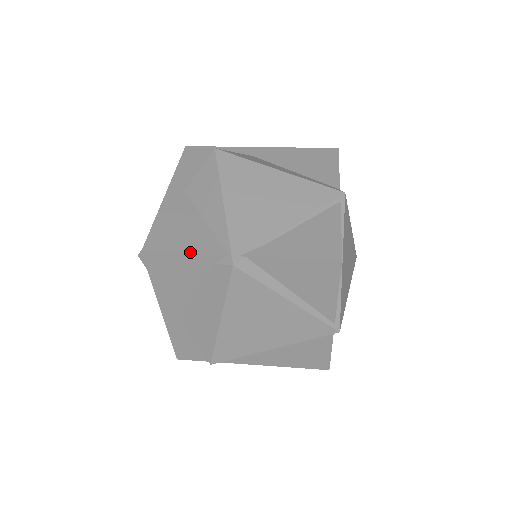
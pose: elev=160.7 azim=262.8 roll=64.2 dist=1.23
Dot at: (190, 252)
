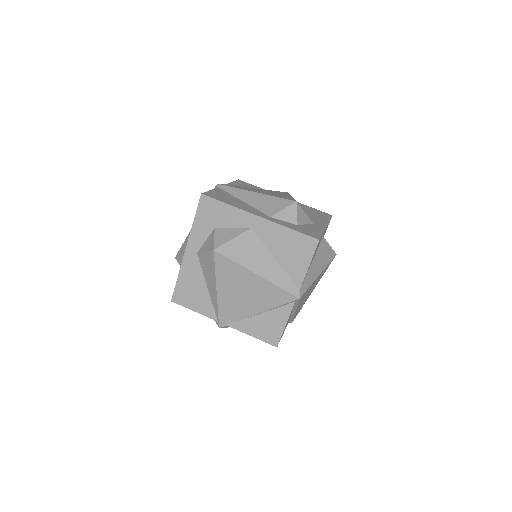
Dot at: (197, 312)
